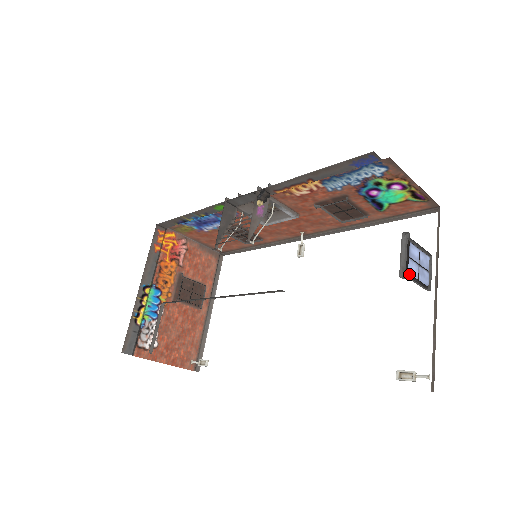
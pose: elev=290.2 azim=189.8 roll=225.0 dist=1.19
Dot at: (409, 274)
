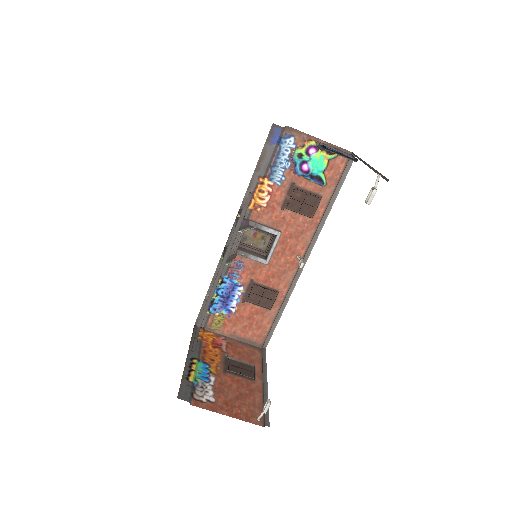
Dot at: (329, 150)
